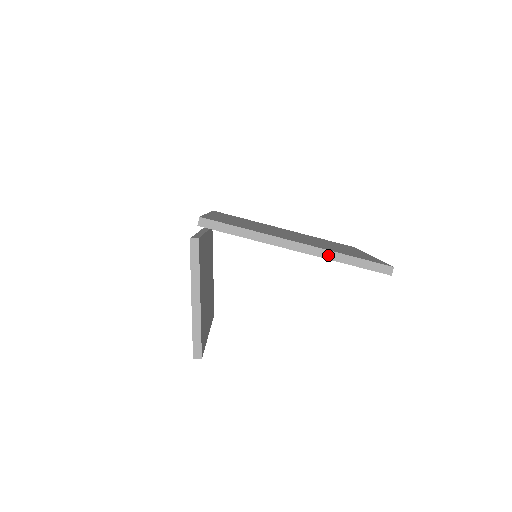
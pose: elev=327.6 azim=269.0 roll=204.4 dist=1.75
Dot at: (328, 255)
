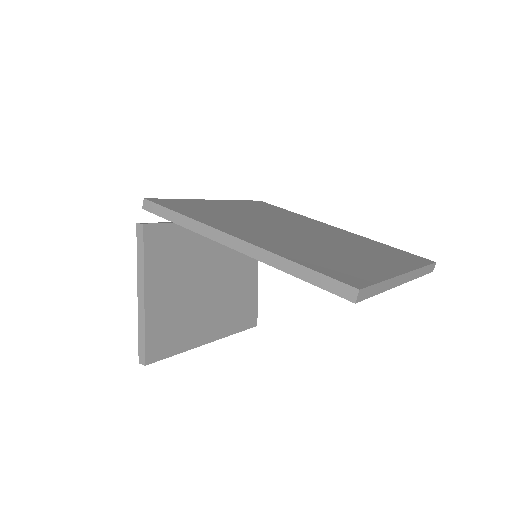
Dot at: (267, 258)
